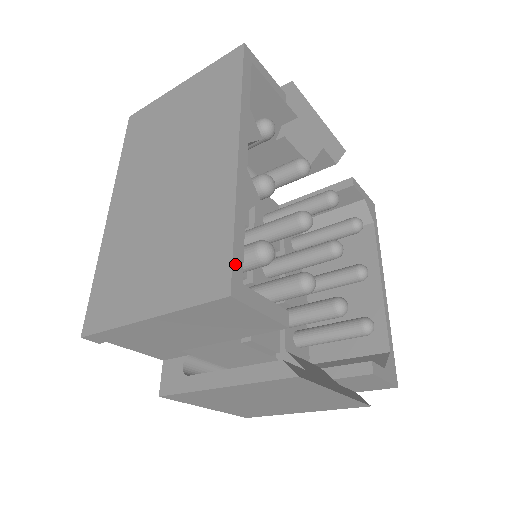
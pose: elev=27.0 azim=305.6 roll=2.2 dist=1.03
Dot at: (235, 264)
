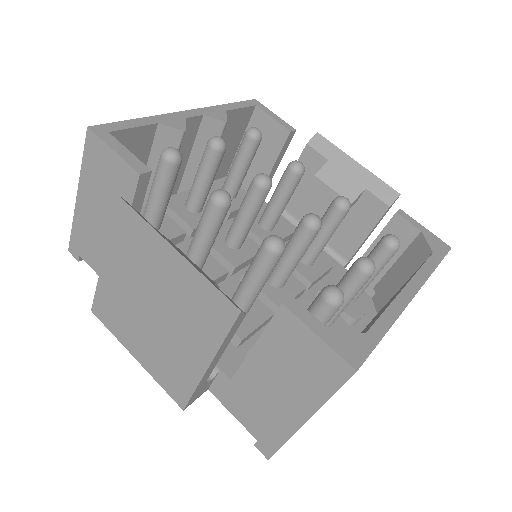
Dot at: (113, 125)
